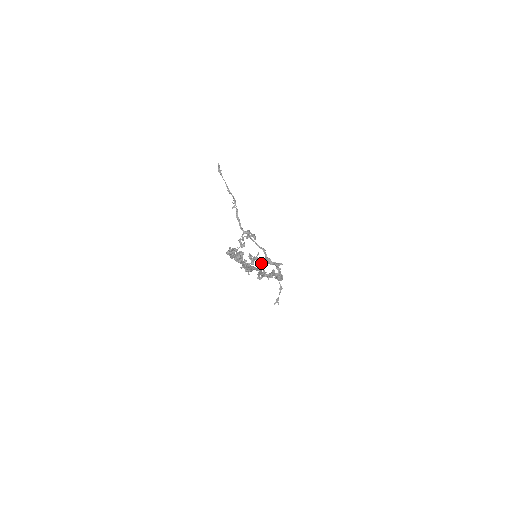
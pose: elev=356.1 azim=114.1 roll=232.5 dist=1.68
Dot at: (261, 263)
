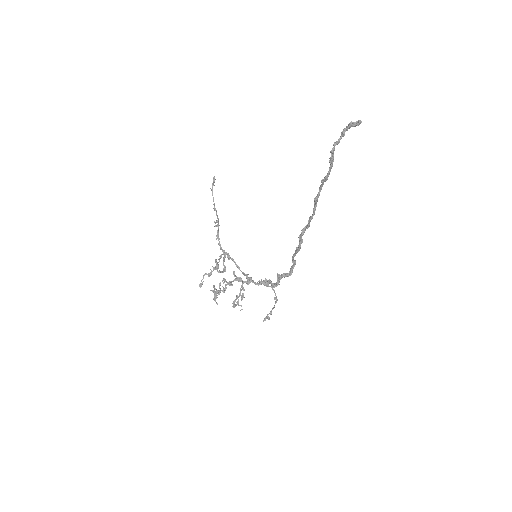
Dot at: (242, 283)
